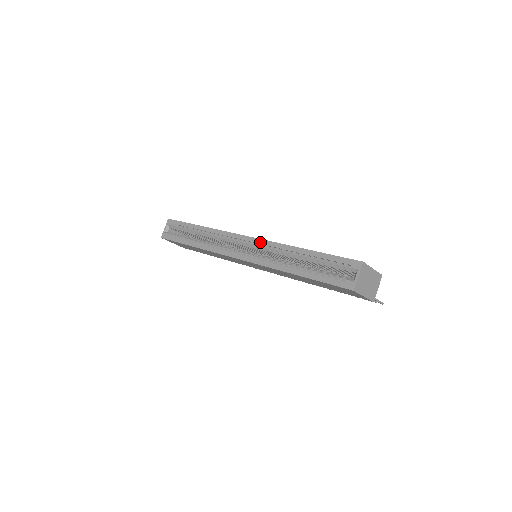
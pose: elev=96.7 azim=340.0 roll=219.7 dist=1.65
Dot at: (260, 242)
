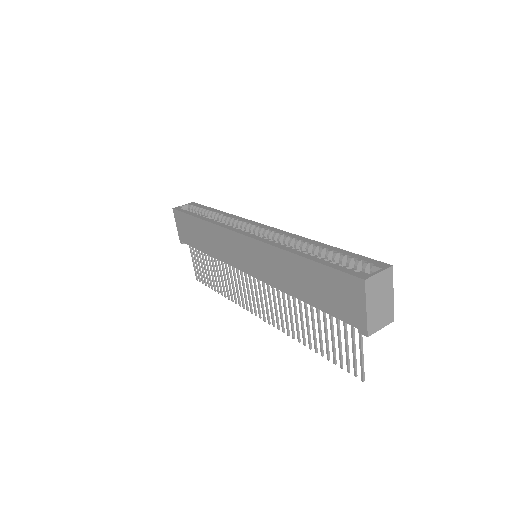
Dot at: (277, 230)
